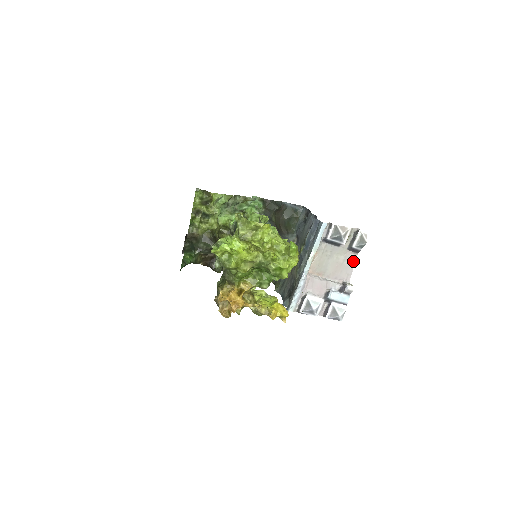
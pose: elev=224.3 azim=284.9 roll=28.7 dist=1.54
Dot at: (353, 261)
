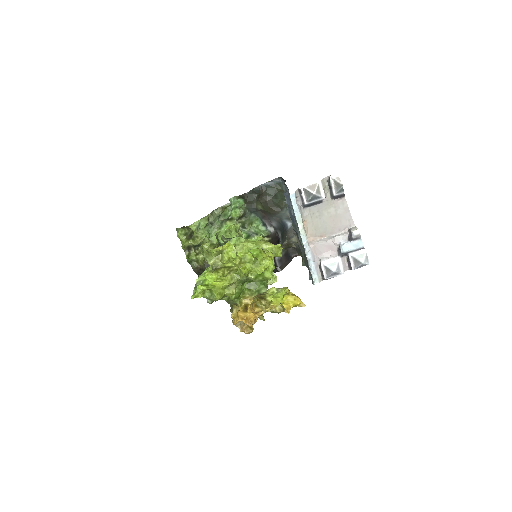
Dot at: (345, 206)
